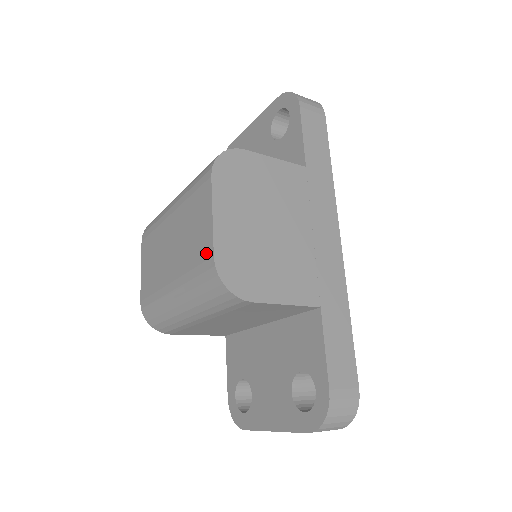
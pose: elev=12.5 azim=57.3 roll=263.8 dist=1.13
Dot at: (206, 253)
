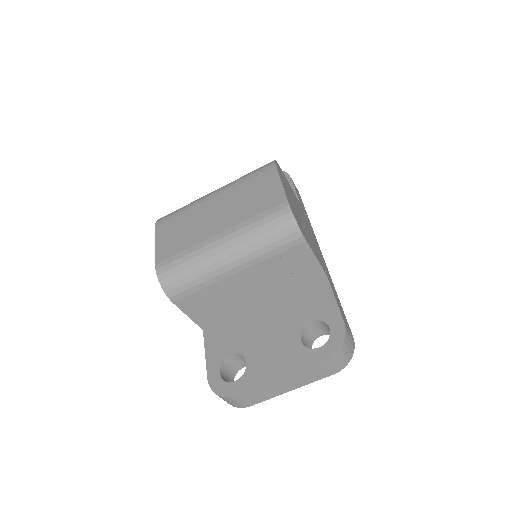
Dot at: (276, 201)
